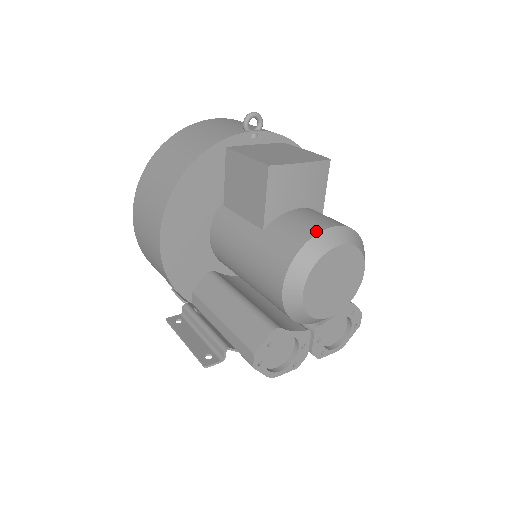
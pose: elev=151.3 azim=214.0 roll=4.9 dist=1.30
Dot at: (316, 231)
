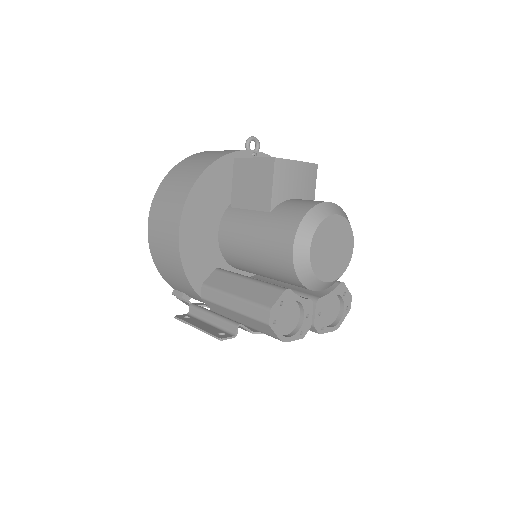
Dot at: (316, 203)
